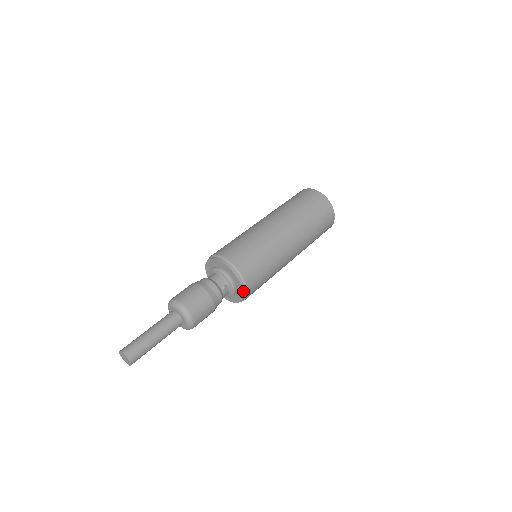
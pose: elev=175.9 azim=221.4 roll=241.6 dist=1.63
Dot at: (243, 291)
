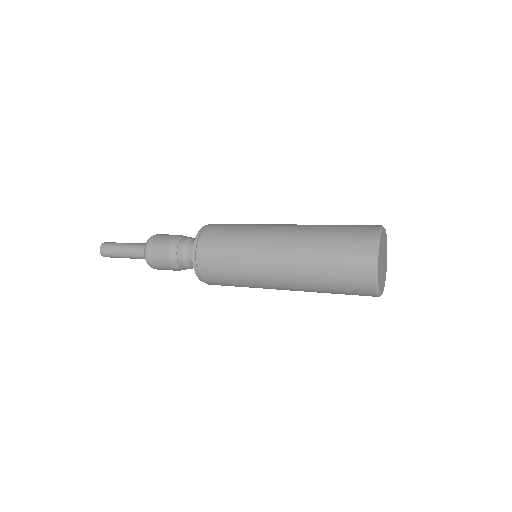
Dot at: (201, 280)
